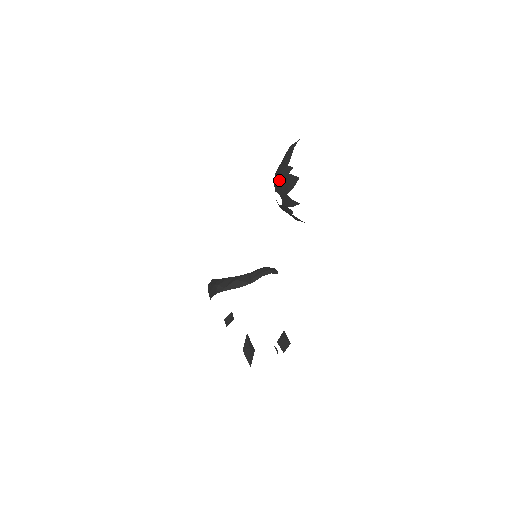
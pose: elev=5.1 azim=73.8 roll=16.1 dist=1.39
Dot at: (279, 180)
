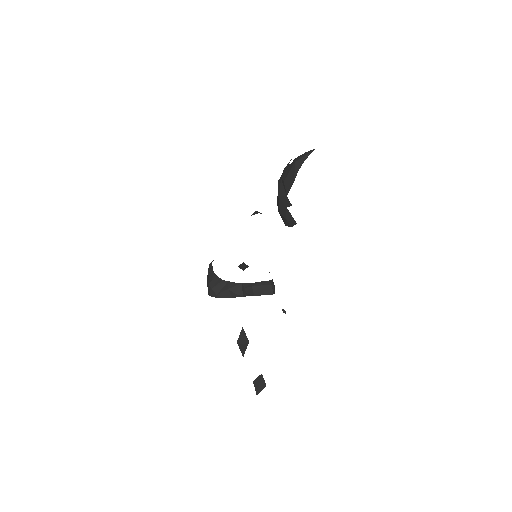
Dot at: (278, 202)
